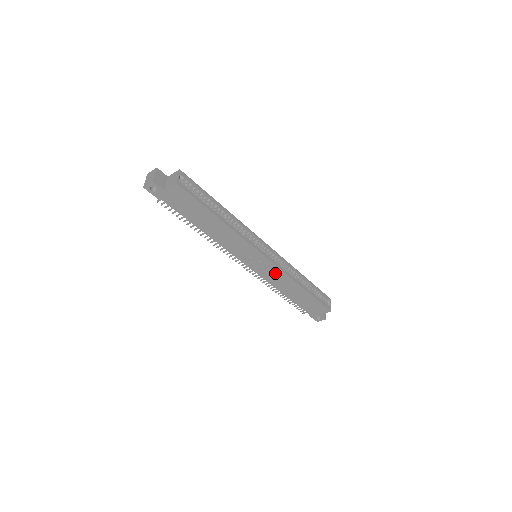
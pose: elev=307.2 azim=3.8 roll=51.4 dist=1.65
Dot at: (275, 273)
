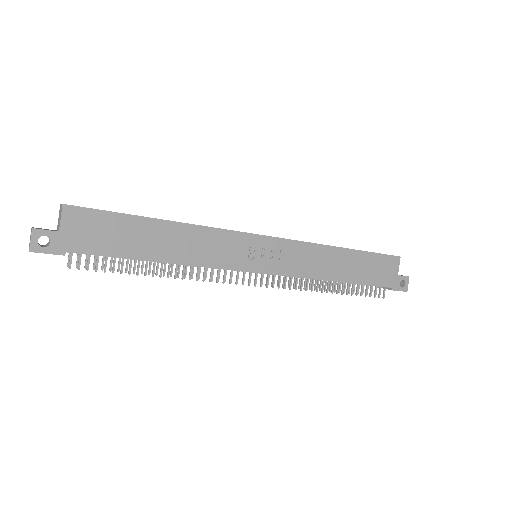
Dot at: (296, 253)
